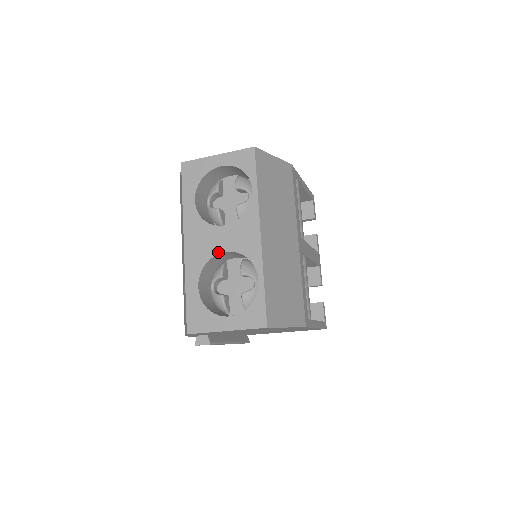
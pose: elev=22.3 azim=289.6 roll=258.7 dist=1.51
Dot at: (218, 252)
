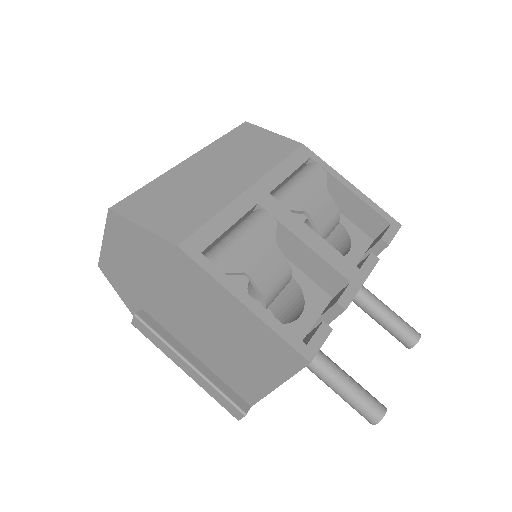
Dot at: occluded
